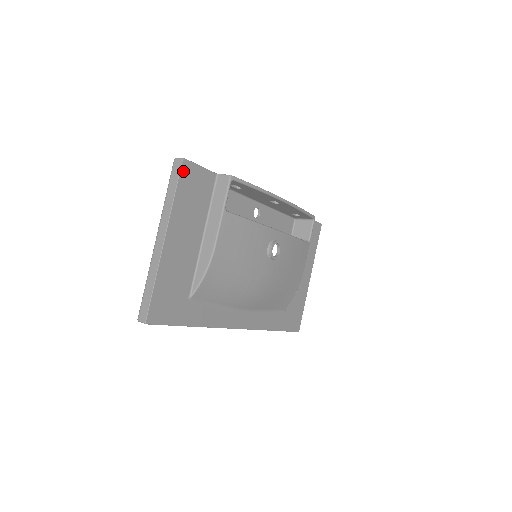
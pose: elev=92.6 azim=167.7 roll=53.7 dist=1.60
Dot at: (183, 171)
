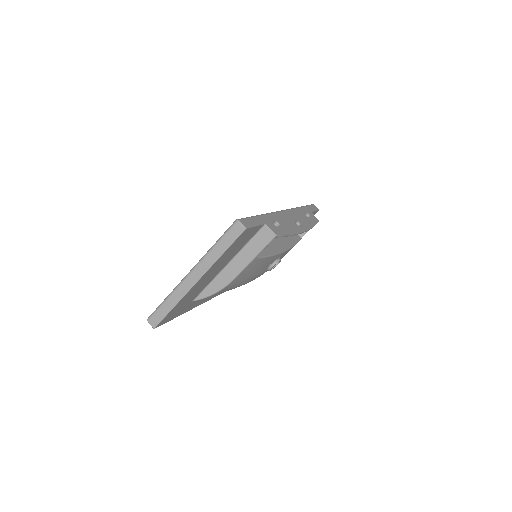
Dot at: (240, 236)
